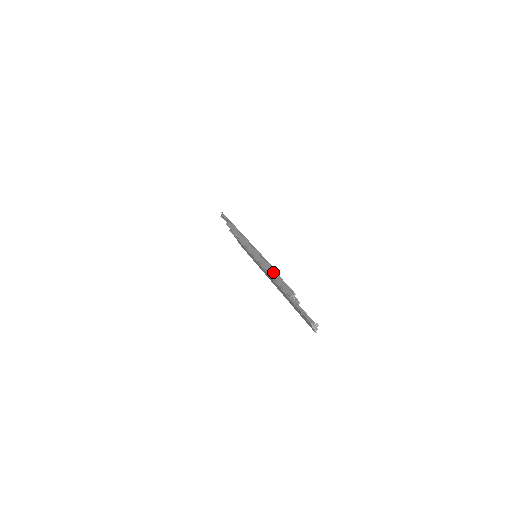
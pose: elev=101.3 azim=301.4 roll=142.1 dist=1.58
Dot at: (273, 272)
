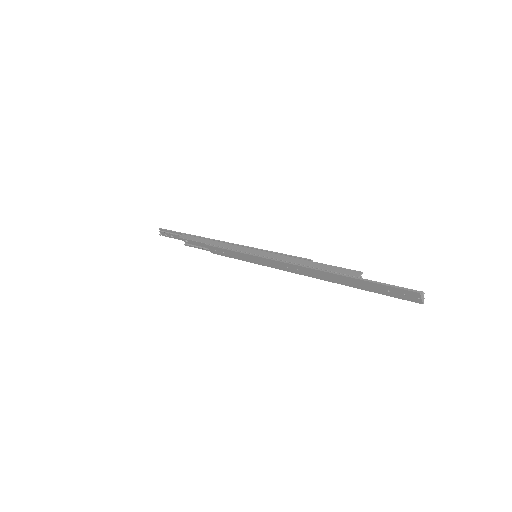
Dot at: (305, 261)
